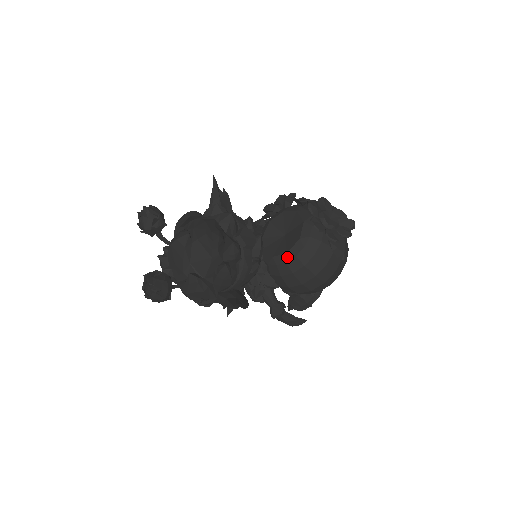
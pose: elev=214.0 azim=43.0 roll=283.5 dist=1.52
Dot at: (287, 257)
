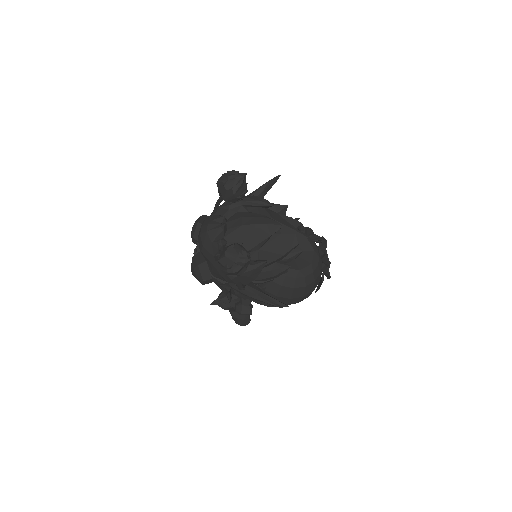
Dot at: (298, 274)
